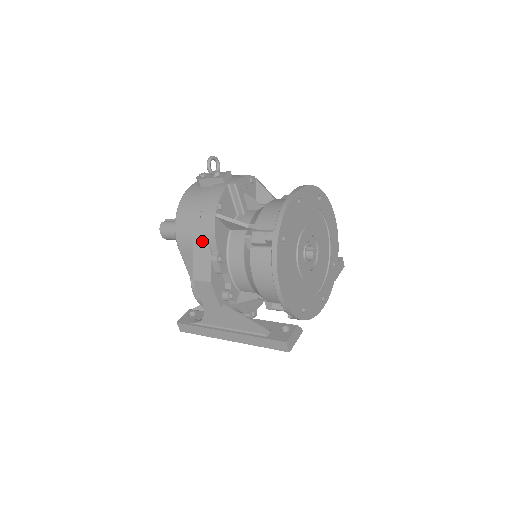
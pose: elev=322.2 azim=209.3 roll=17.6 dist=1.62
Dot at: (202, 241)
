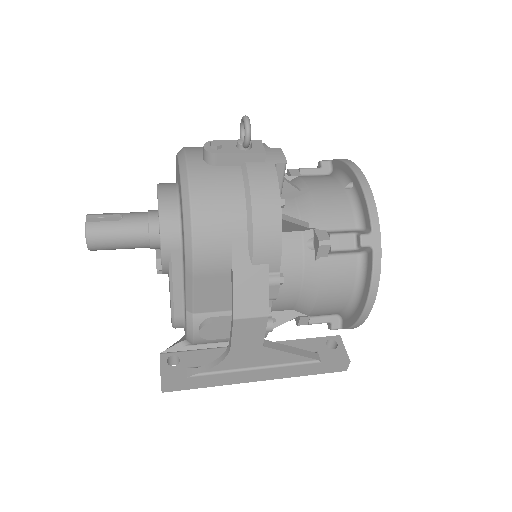
Dot at: (254, 258)
